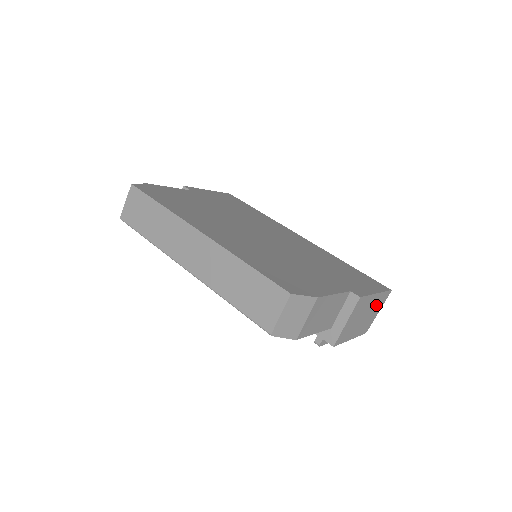
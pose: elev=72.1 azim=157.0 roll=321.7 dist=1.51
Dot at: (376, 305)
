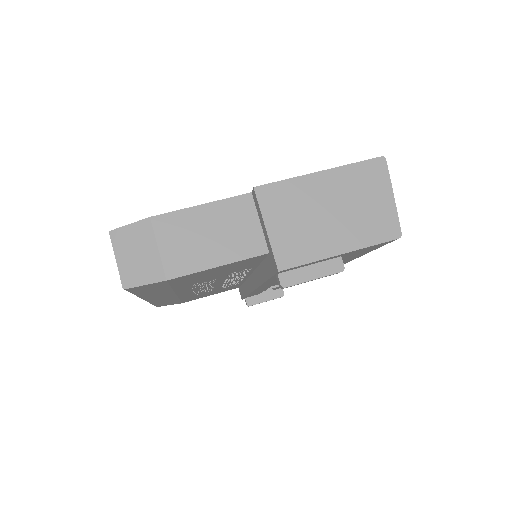
Dot at: (356, 188)
